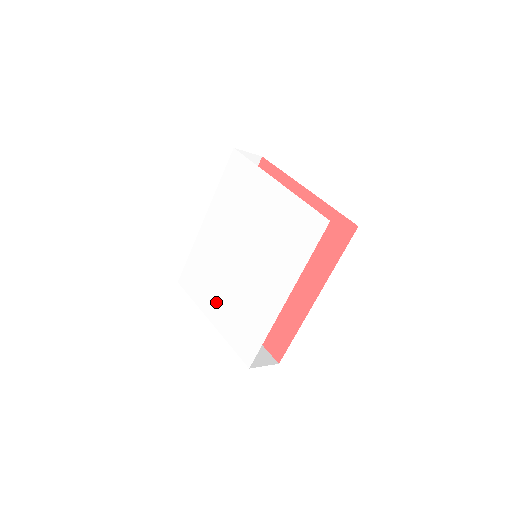
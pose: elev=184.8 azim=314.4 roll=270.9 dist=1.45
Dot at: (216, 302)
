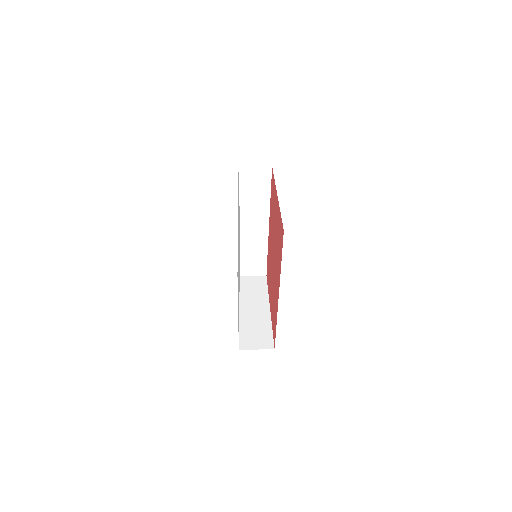
Dot at: occluded
